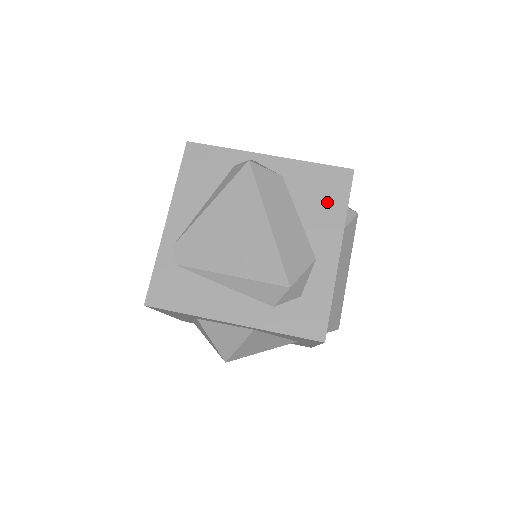
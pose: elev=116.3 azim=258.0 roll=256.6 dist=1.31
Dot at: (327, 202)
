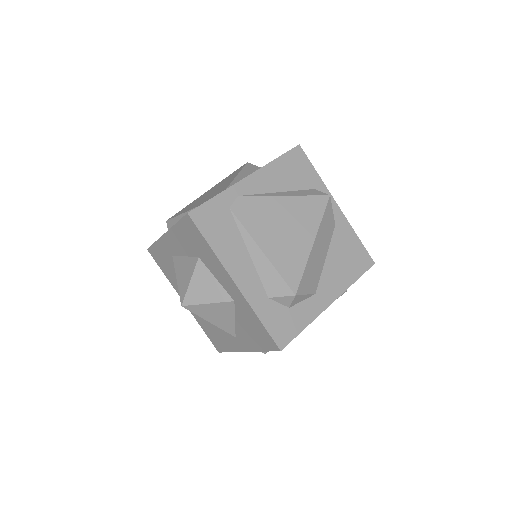
Dot at: (347, 266)
